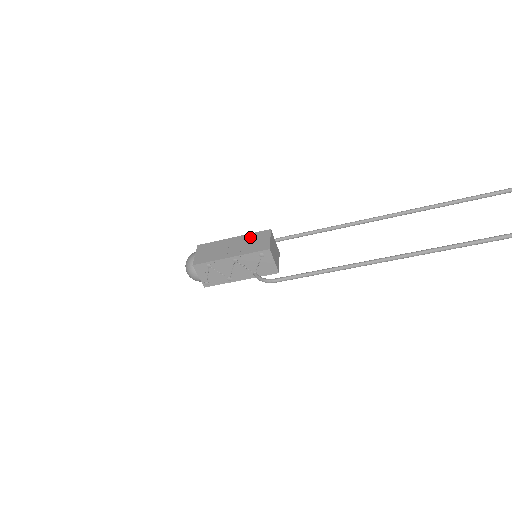
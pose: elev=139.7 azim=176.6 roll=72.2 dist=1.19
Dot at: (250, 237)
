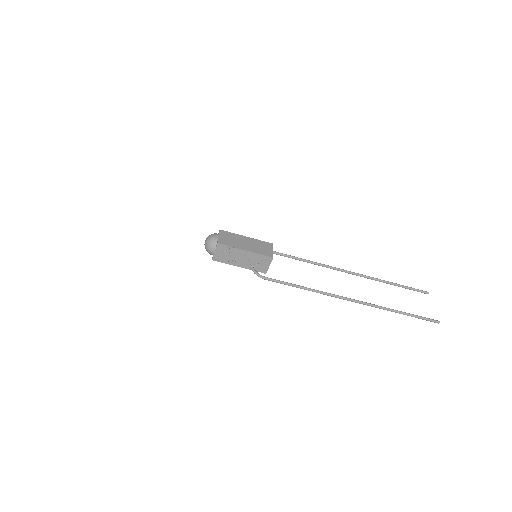
Dot at: (259, 242)
